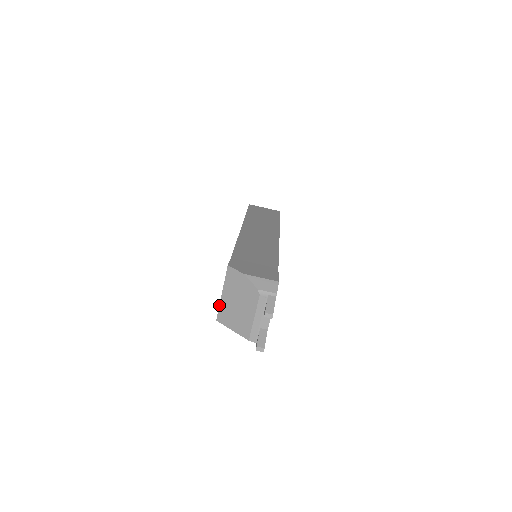
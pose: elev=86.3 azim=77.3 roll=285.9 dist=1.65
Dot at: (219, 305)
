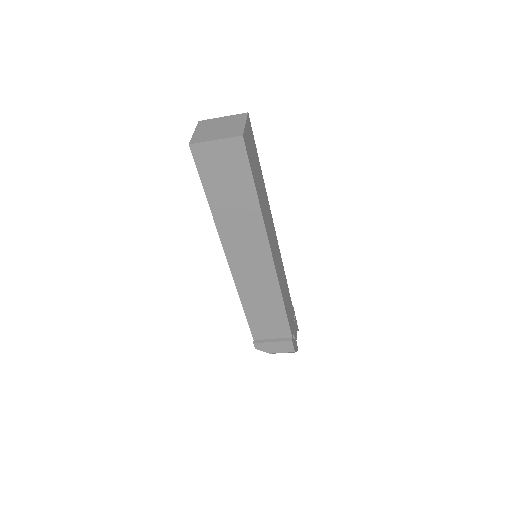
Dot at: occluded
